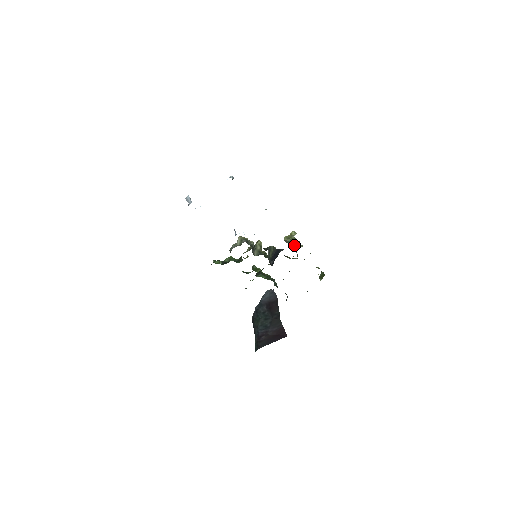
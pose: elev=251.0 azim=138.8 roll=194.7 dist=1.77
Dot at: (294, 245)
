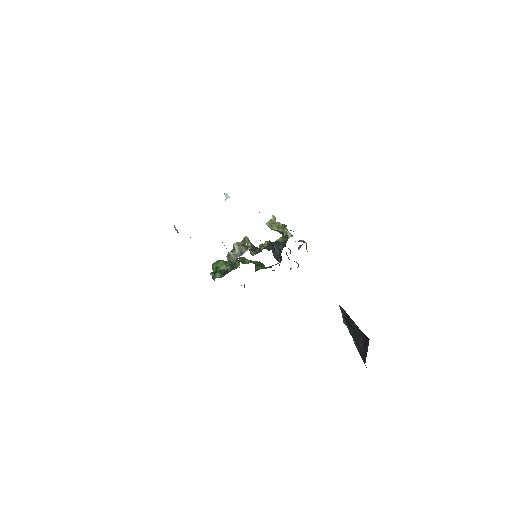
Dot at: (291, 235)
